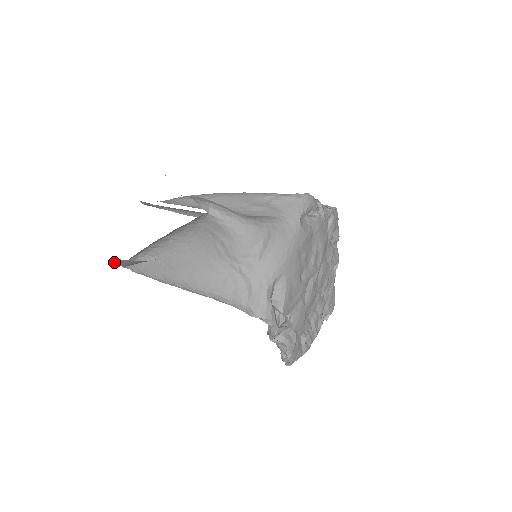
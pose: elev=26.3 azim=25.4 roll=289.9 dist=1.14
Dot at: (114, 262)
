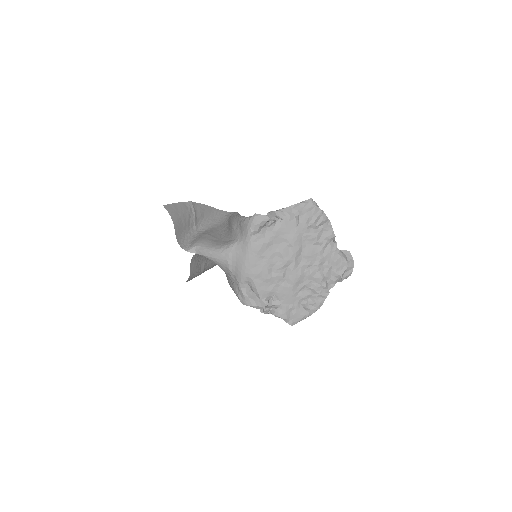
Dot at: occluded
